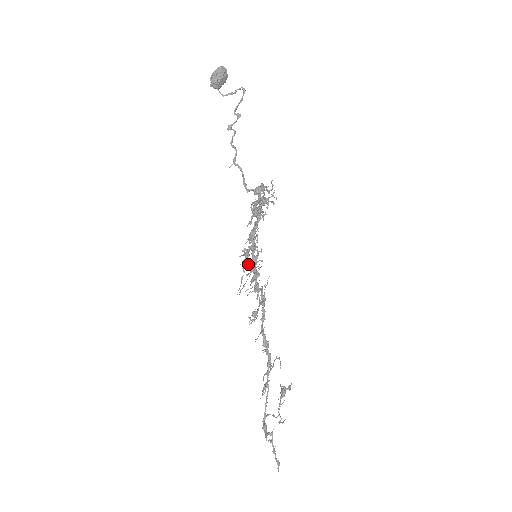
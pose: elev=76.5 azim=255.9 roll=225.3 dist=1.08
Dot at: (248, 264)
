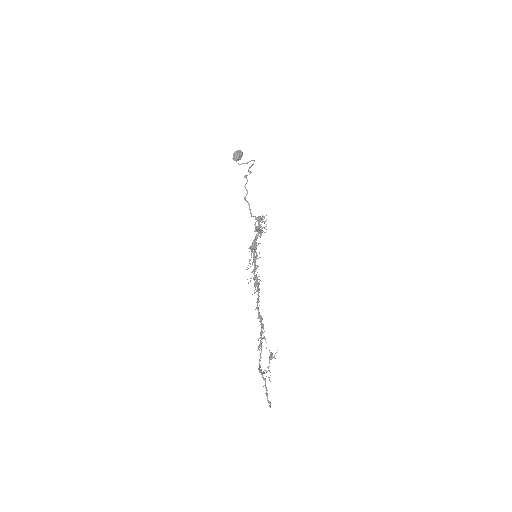
Dot at: (255, 249)
